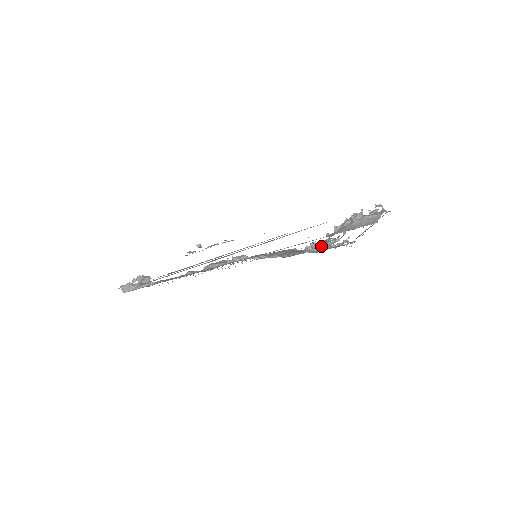
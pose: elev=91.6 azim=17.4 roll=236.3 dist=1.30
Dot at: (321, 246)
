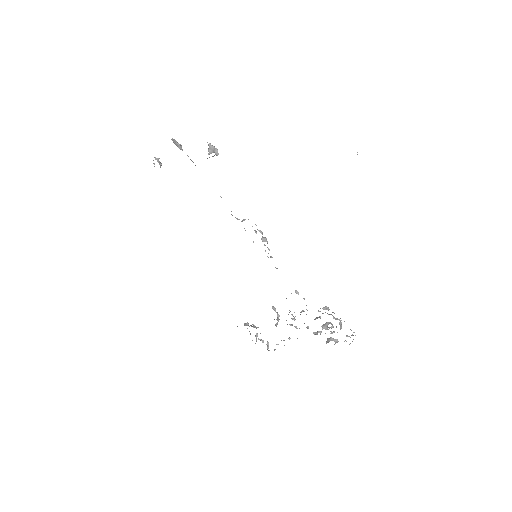
Dot at: (277, 319)
